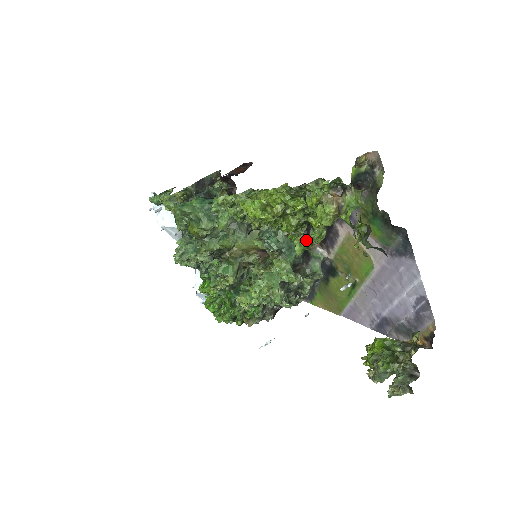
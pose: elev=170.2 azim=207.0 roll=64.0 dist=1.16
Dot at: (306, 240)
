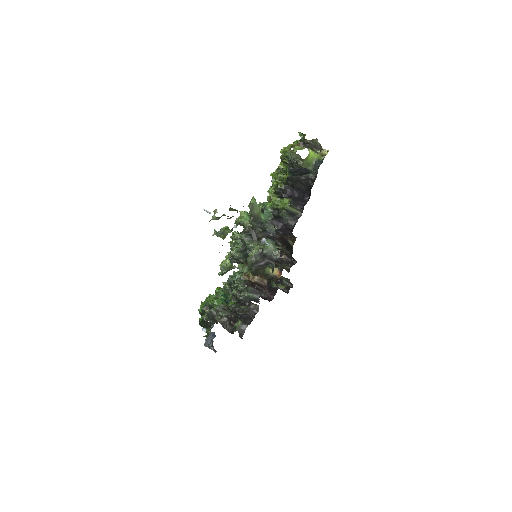
Dot at: (277, 199)
